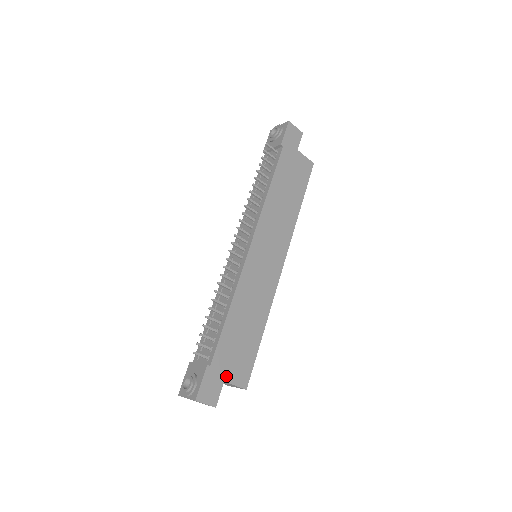
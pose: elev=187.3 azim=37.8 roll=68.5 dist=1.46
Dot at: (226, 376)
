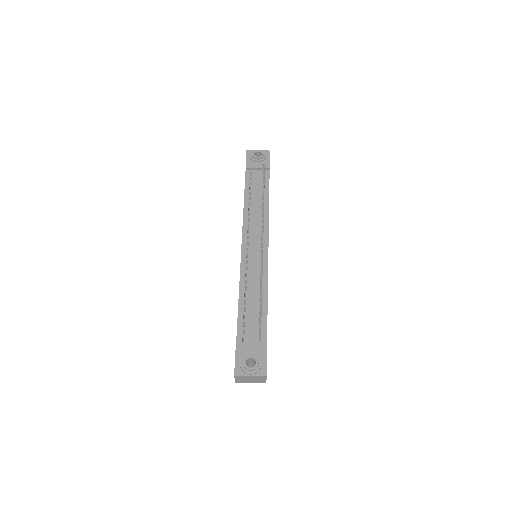
Dot at: occluded
